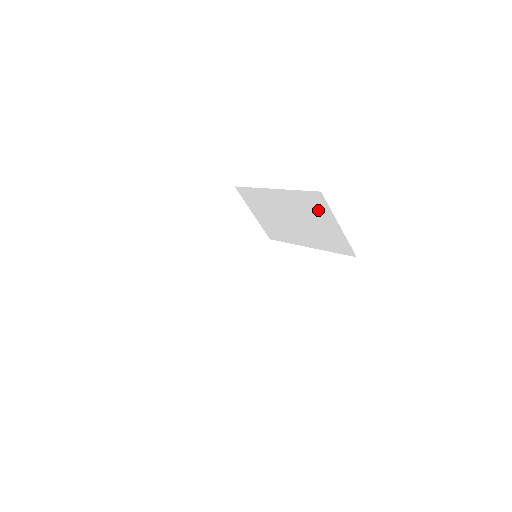
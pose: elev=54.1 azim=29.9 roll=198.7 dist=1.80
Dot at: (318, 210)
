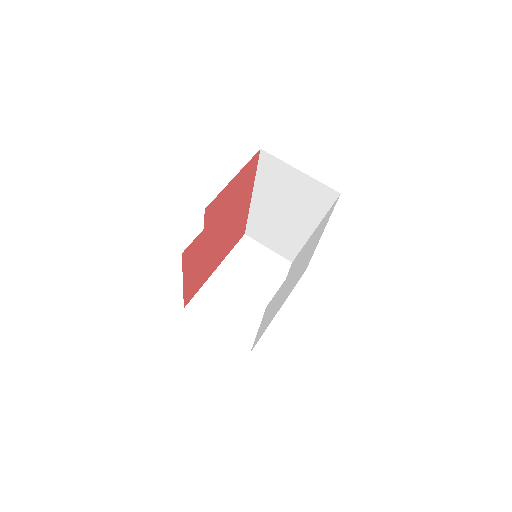
Dot at: (279, 174)
